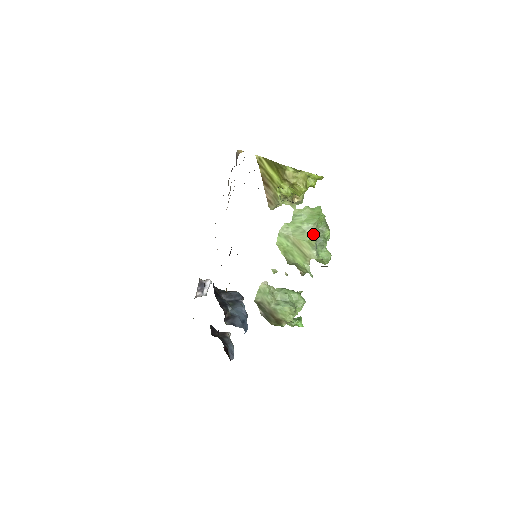
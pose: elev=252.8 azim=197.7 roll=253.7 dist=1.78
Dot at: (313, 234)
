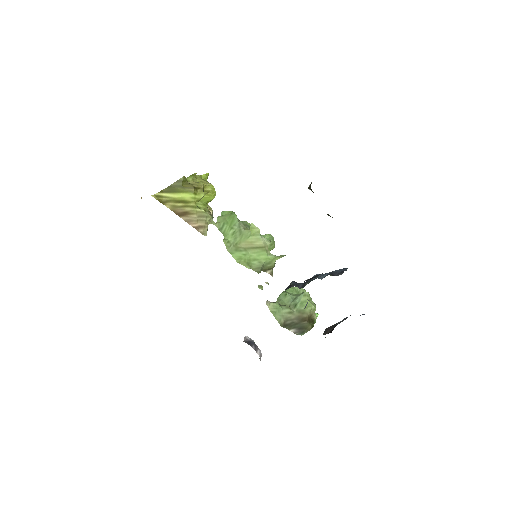
Dot at: (247, 228)
